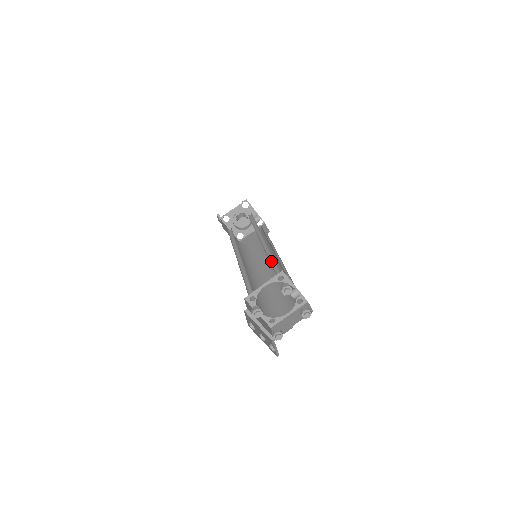
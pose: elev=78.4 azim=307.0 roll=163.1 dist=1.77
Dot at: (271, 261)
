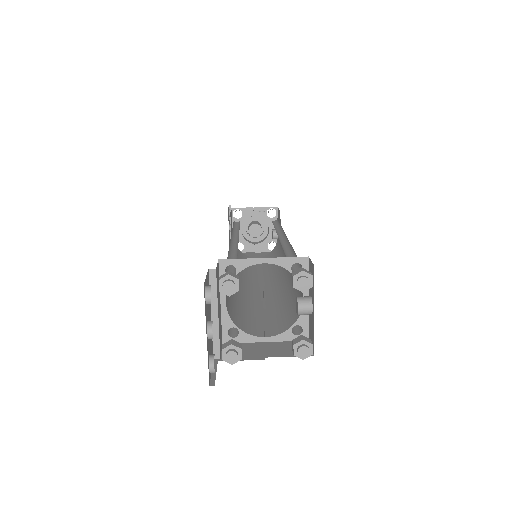
Dot at: (286, 253)
